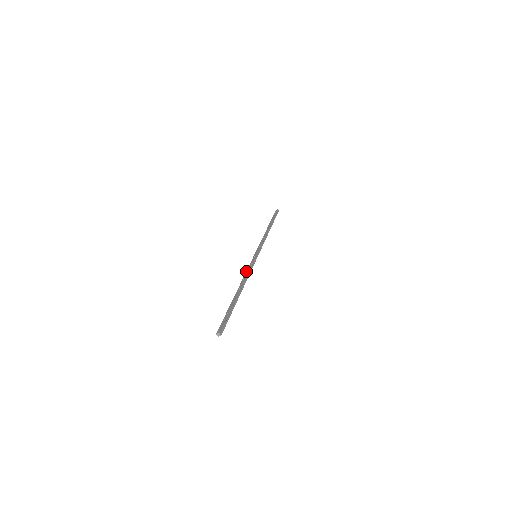
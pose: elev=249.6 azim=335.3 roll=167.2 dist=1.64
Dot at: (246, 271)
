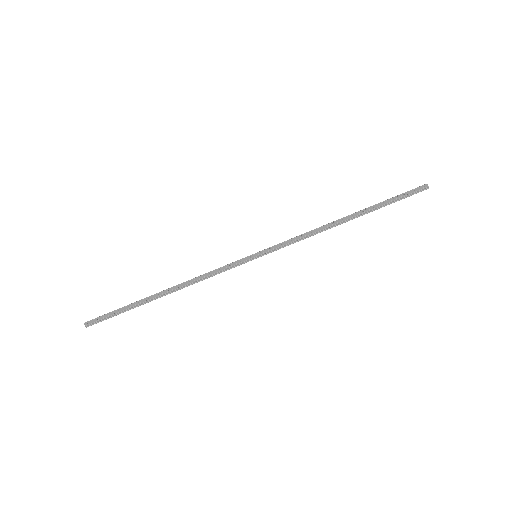
Dot at: (210, 271)
